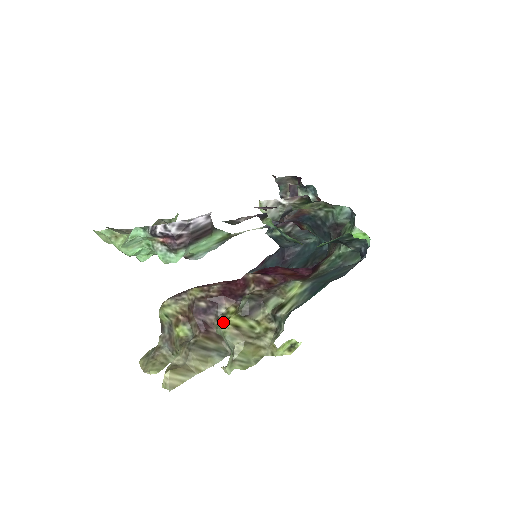
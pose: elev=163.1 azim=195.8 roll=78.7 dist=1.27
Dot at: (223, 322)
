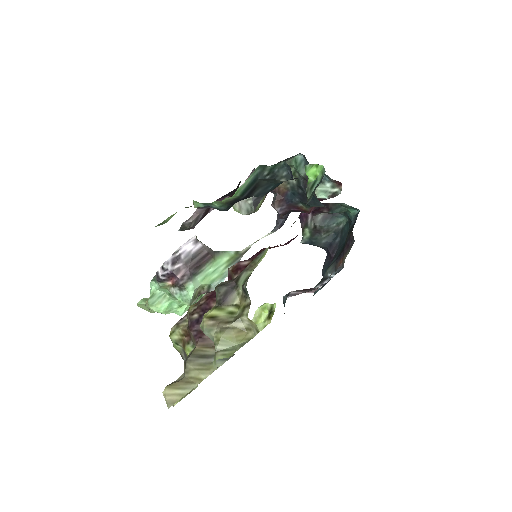
Dot at: occluded
